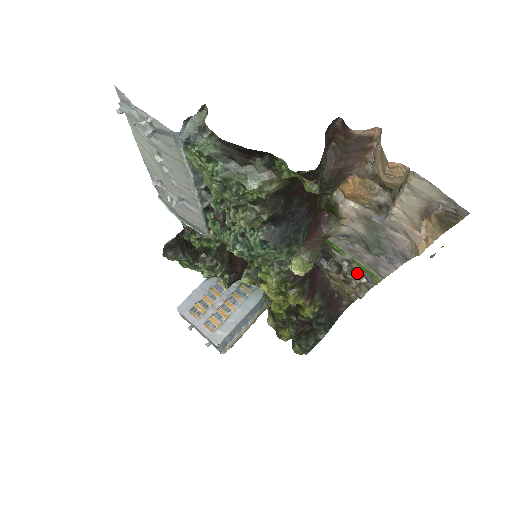
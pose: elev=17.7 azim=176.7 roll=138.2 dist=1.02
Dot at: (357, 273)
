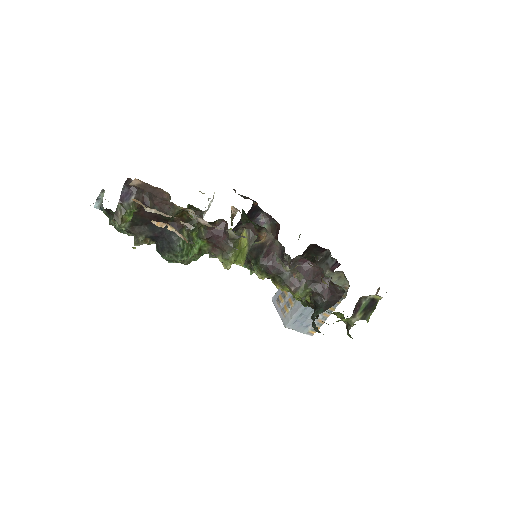
Dot at: occluded
